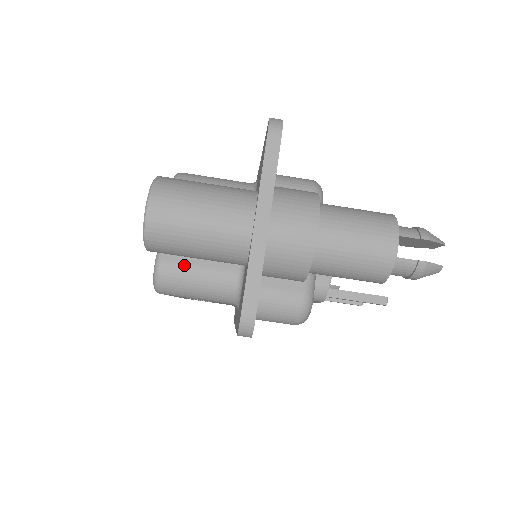
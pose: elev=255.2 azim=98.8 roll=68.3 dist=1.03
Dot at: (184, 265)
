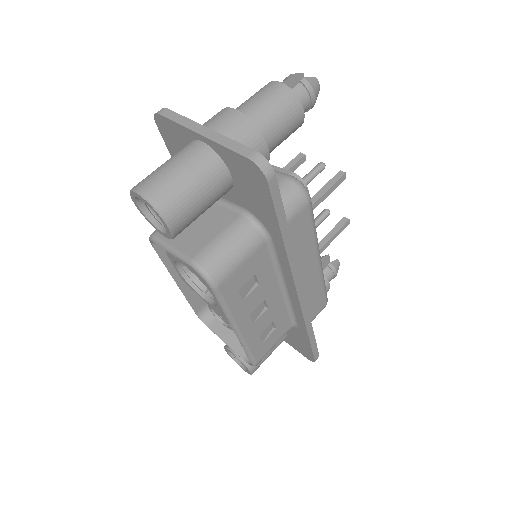
Dot at: (208, 246)
